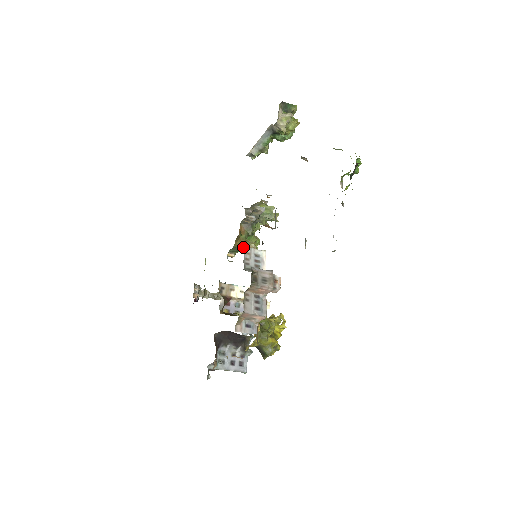
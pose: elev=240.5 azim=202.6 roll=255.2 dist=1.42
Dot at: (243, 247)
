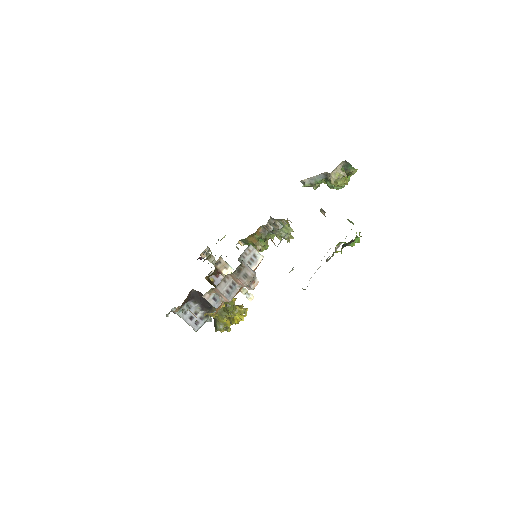
Dot at: (253, 244)
